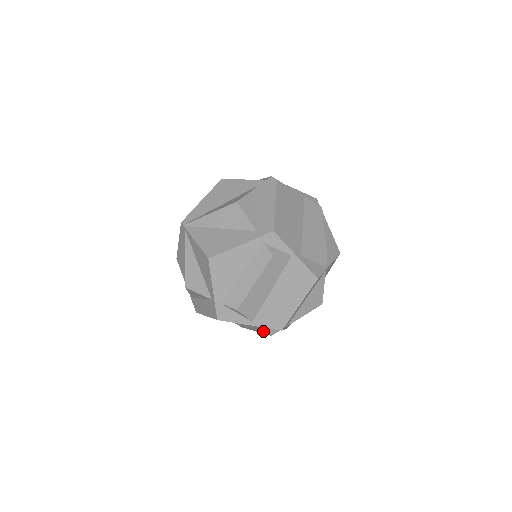
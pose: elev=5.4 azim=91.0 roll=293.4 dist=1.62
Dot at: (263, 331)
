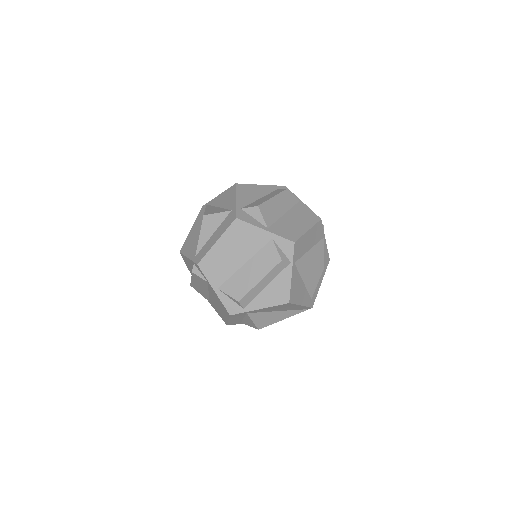
Dot at: (273, 257)
